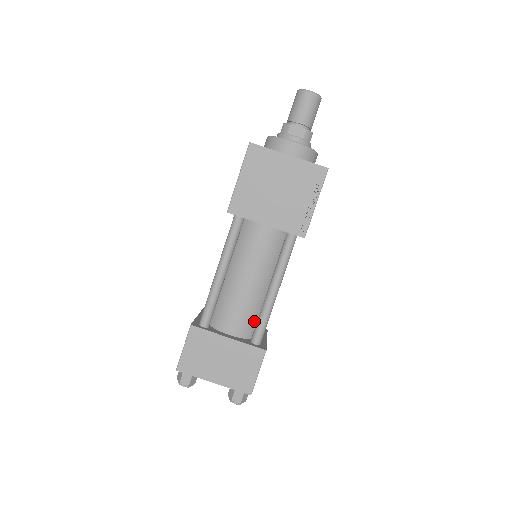
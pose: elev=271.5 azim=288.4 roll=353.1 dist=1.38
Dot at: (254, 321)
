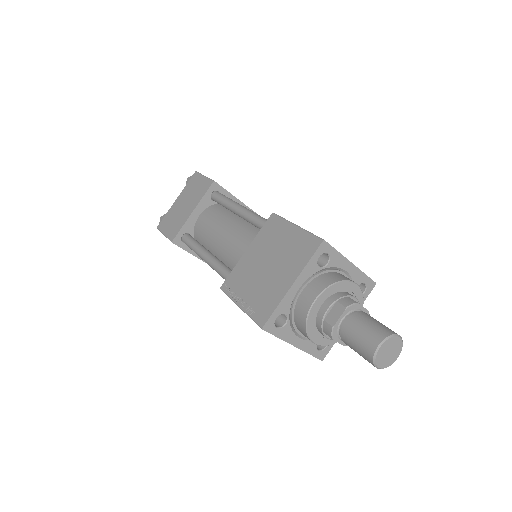
Dot at: occluded
